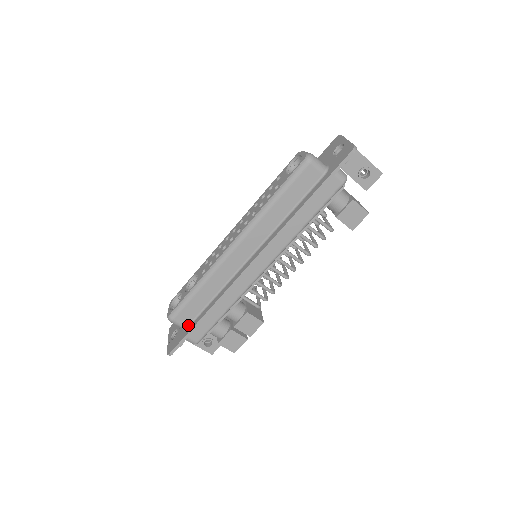
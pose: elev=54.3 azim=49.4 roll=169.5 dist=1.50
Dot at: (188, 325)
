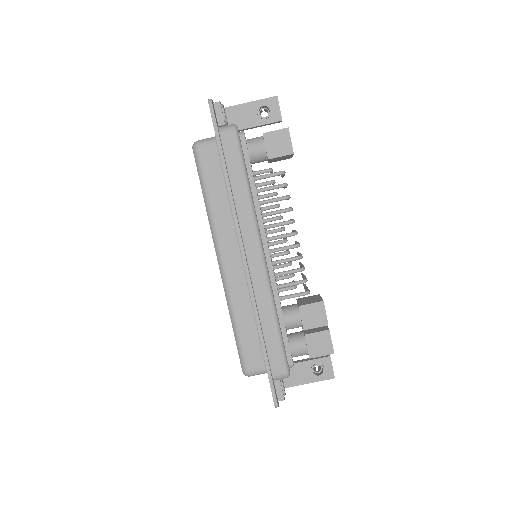
Dot at: (264, 365)
